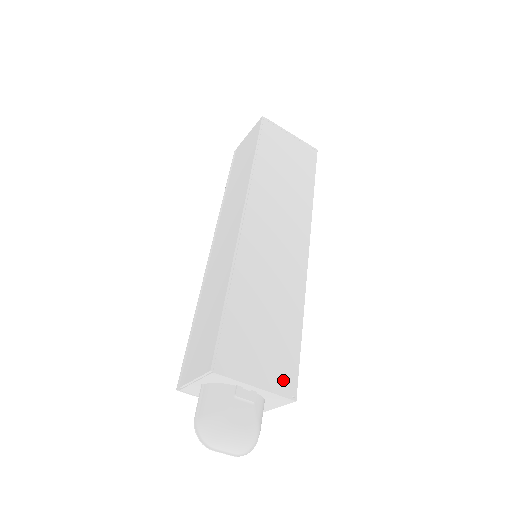
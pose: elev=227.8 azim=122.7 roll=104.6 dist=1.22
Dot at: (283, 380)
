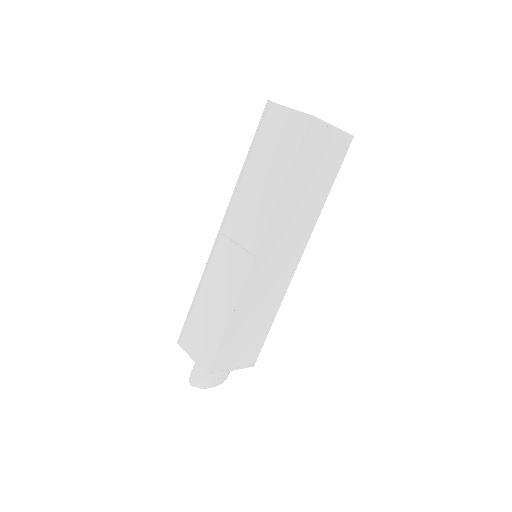
Dot at: (250, 359)
